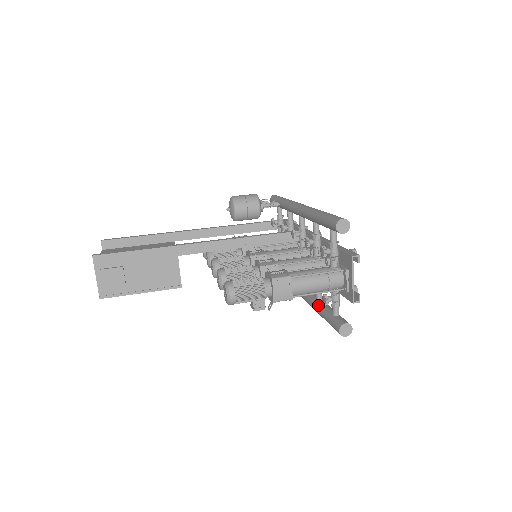
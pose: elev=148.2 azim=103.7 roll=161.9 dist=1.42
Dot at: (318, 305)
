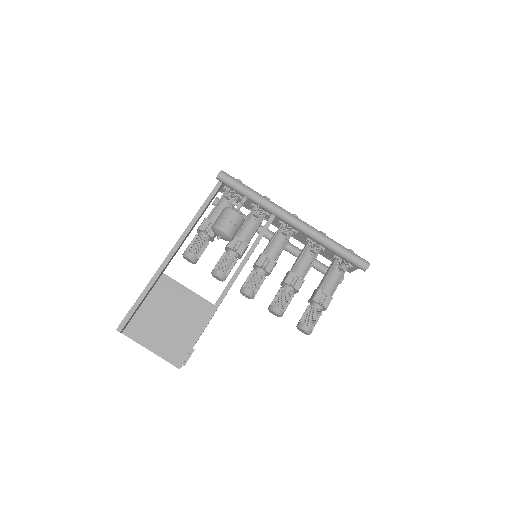
Dot at: occluded
